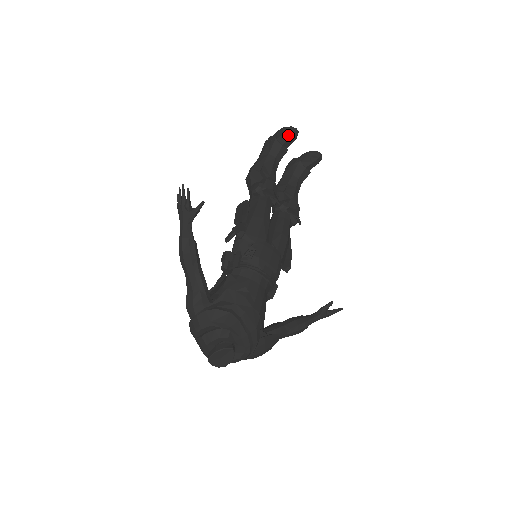
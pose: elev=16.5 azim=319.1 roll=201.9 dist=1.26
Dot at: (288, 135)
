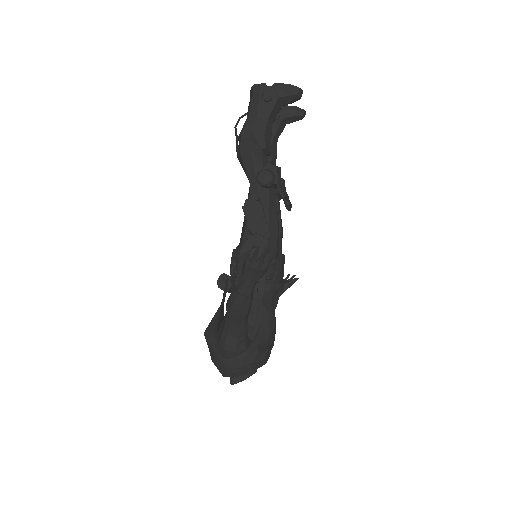
Dot at: (293, 98)
